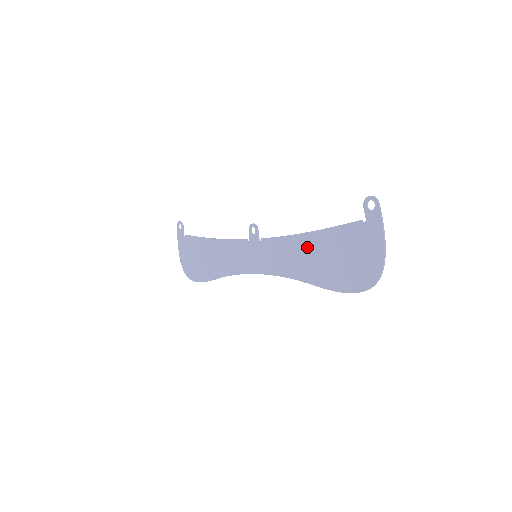
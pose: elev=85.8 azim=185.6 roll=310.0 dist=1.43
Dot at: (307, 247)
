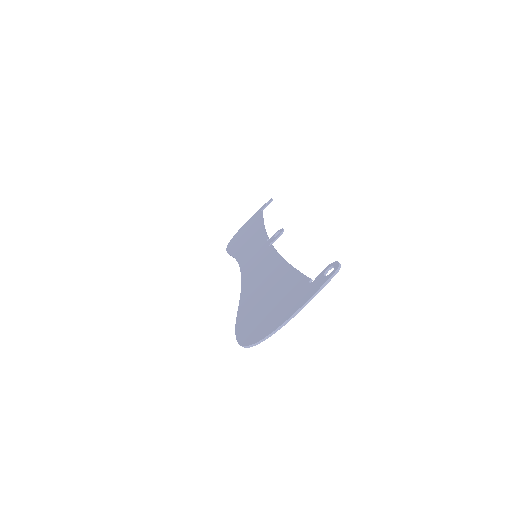
Dot at: (272, 273)
